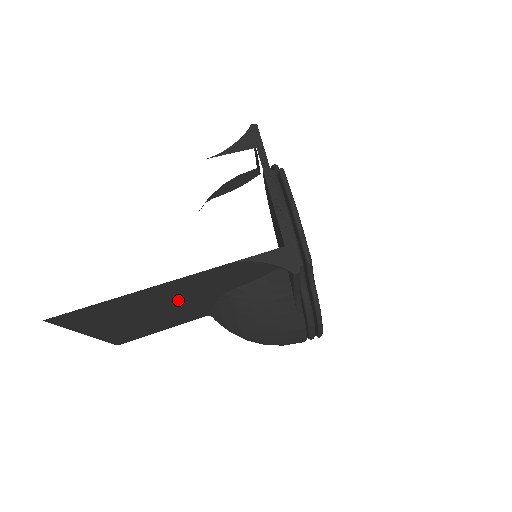
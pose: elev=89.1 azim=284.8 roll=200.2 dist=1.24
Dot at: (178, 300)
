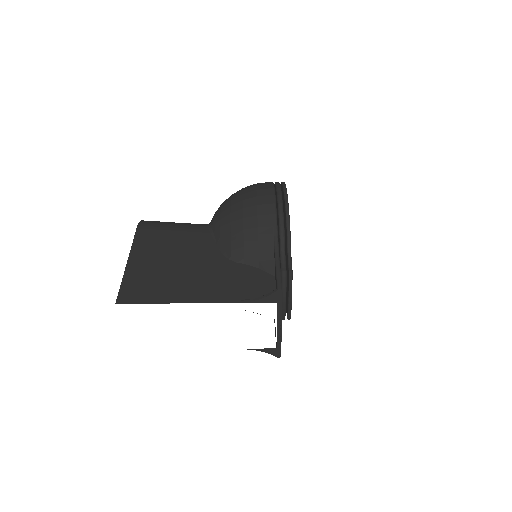
Dot at: occluded
